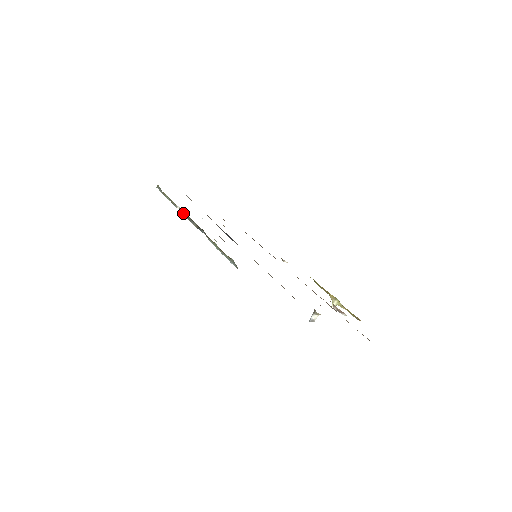
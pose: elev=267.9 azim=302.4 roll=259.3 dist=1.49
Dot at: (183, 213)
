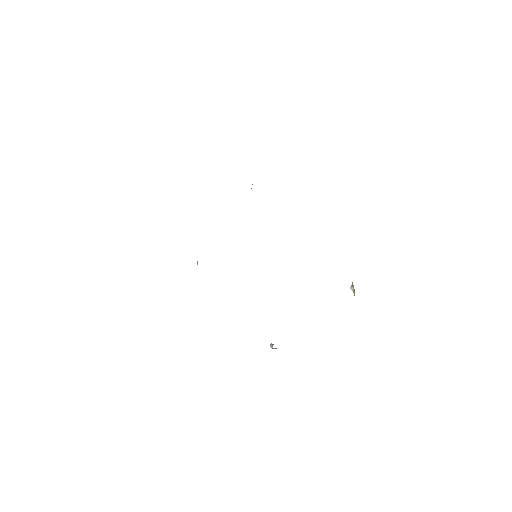
Dot at: occluded
